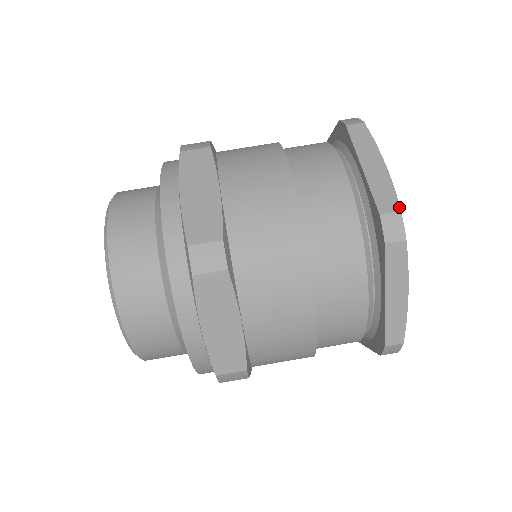
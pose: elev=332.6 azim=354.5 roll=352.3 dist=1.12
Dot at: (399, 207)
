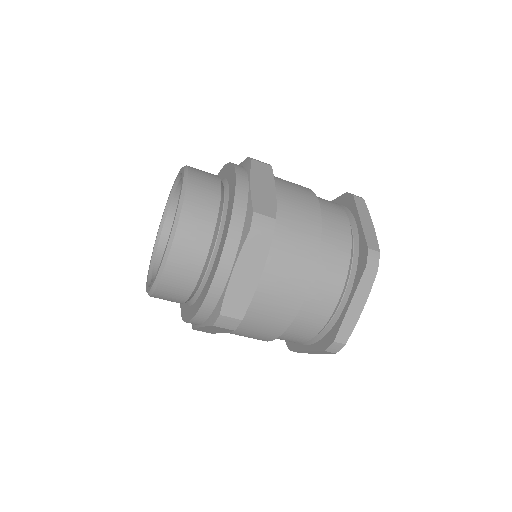
Dot at: (379, 249)
